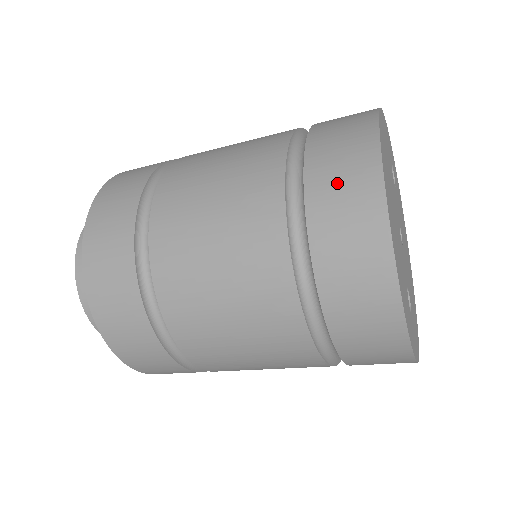
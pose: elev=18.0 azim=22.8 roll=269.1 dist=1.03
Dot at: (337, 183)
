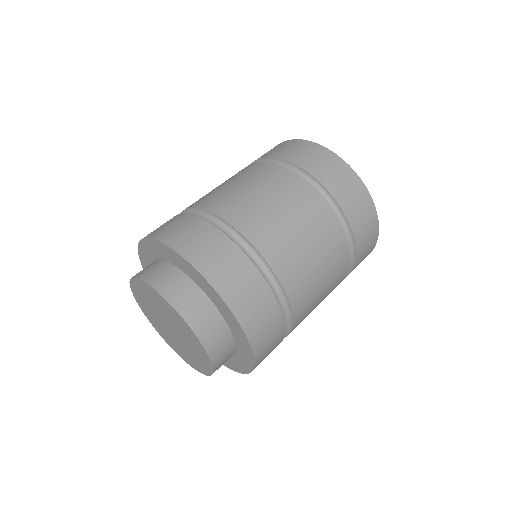
Dot at: (305, 155)
